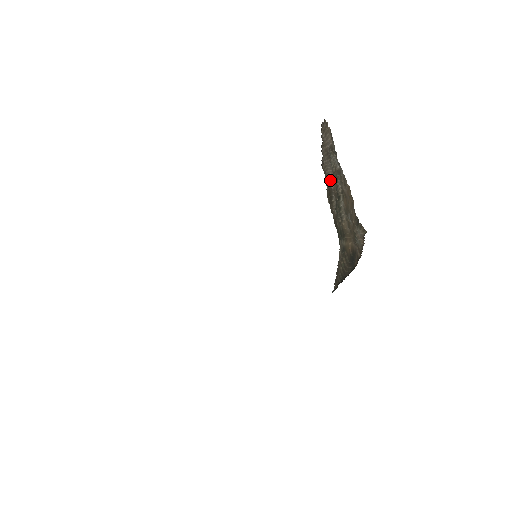
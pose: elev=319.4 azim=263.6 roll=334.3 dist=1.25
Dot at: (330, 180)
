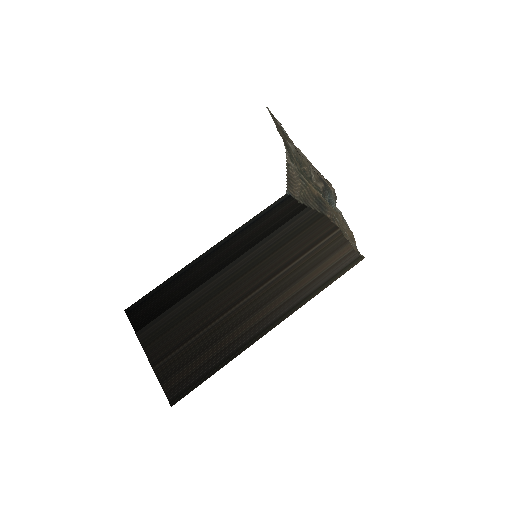
Dot at: occluded
